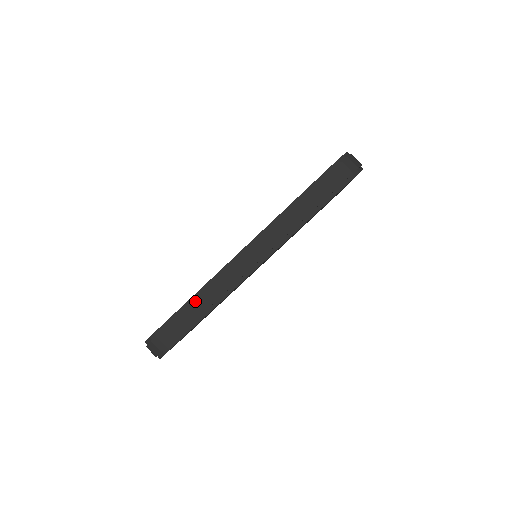
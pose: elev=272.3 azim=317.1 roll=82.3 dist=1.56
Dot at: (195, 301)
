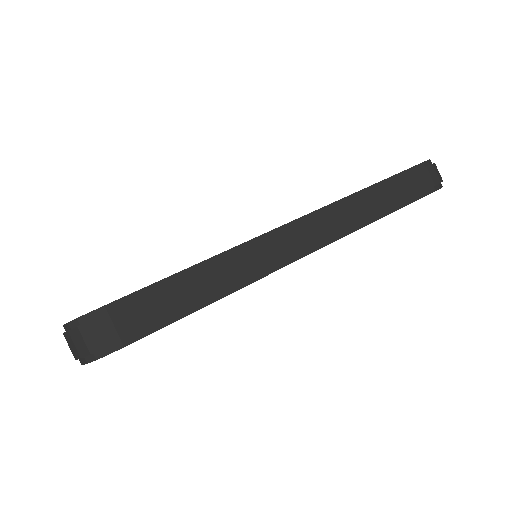
Dot at: (203, 271)
